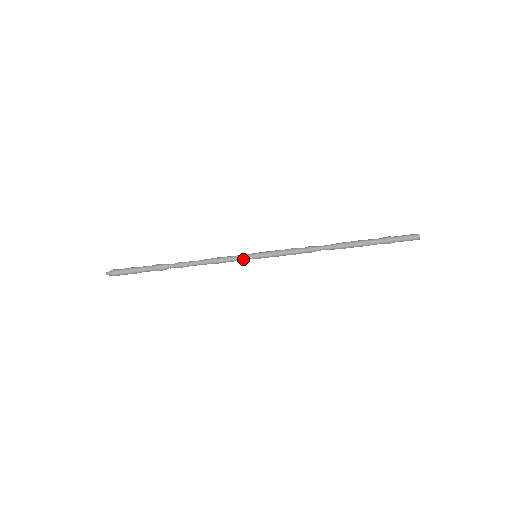
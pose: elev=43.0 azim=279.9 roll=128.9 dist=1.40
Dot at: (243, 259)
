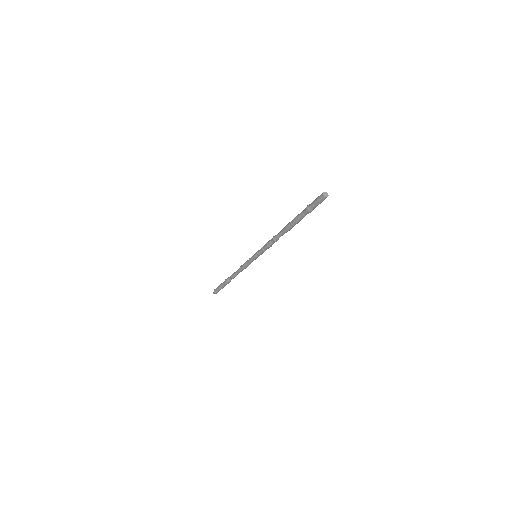
Dot at: occluded
